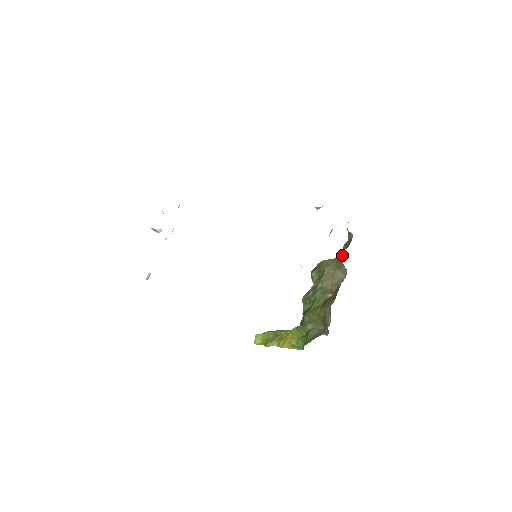
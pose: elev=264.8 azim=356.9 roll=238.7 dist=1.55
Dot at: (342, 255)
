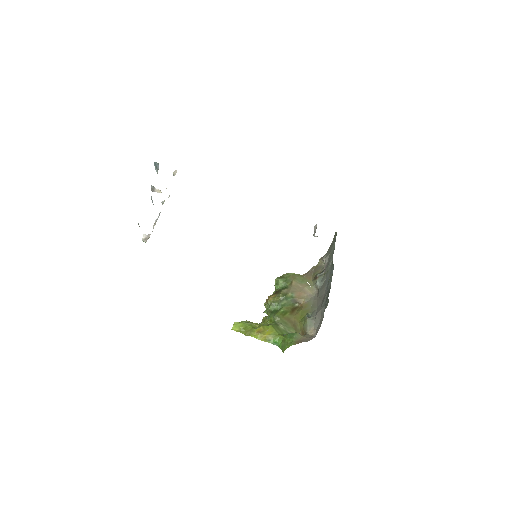
Dot at: (318, 278)
